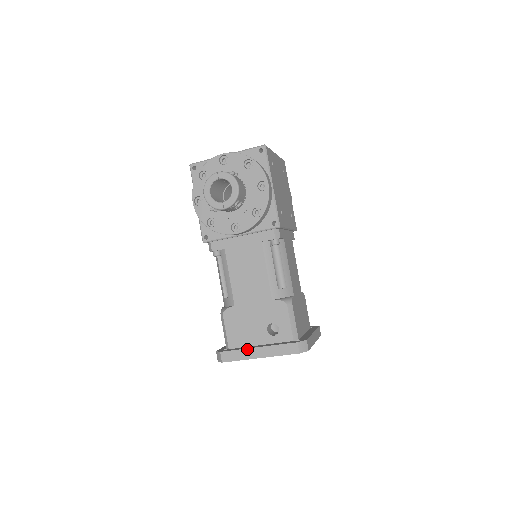
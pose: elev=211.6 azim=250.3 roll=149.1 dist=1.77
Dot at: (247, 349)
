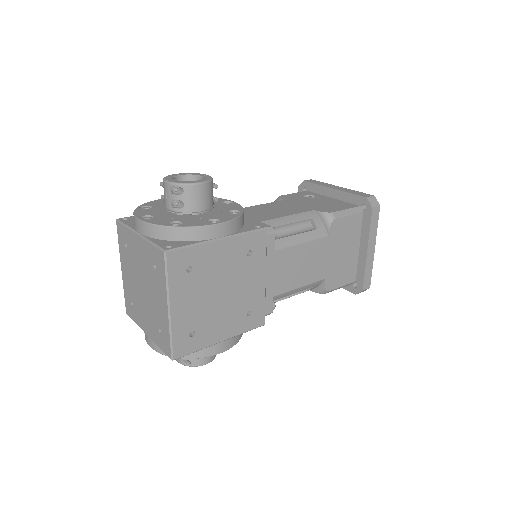
Dot at: occluded
